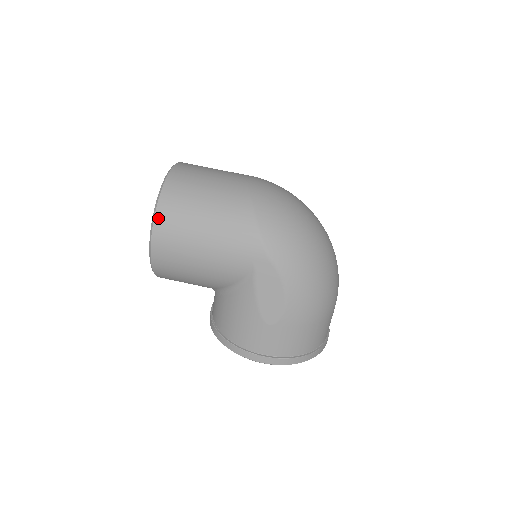
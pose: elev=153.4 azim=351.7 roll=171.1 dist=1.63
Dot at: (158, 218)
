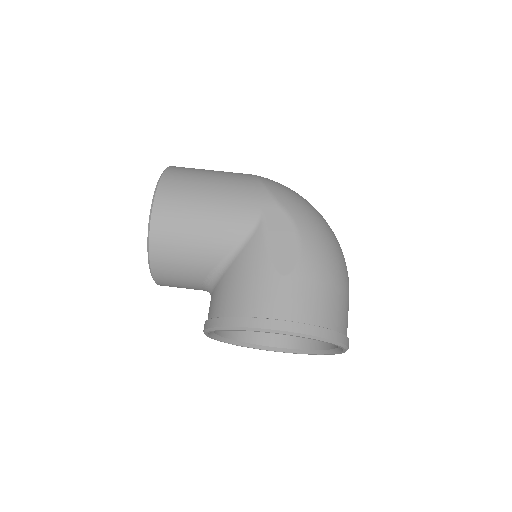
Dot at: (164, 179)
